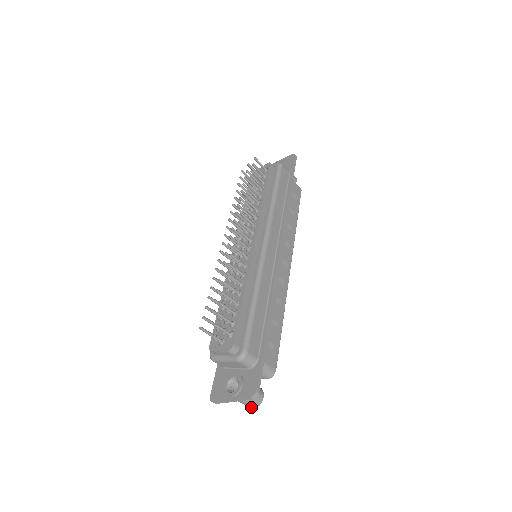
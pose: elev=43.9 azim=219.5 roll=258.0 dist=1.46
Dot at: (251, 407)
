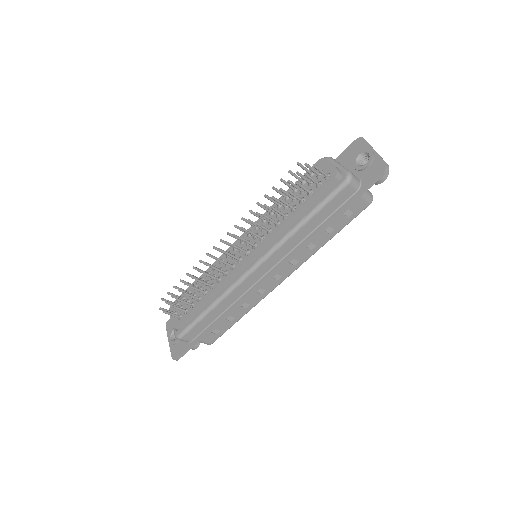
Dot at: occluded
